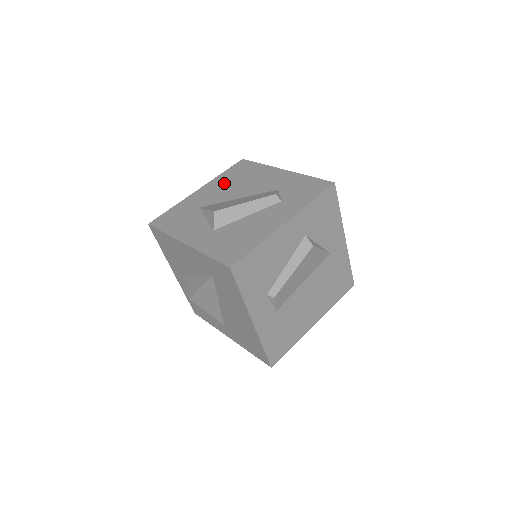
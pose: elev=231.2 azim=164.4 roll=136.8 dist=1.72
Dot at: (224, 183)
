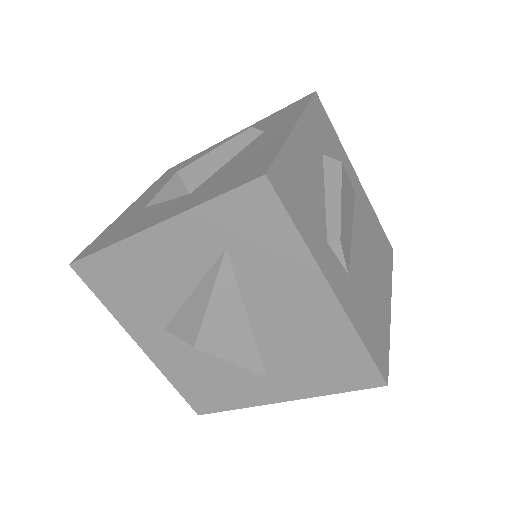
Dot at: (162, 184)
